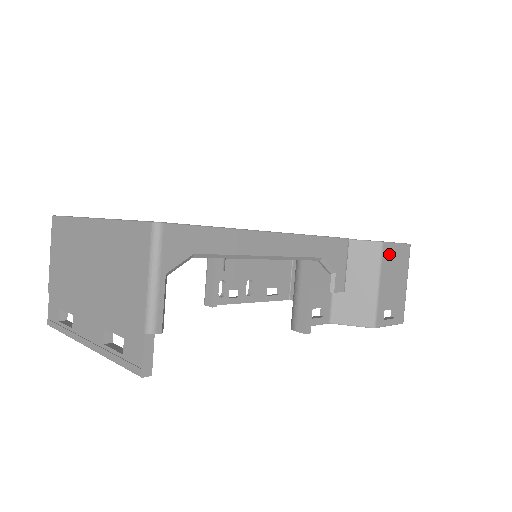
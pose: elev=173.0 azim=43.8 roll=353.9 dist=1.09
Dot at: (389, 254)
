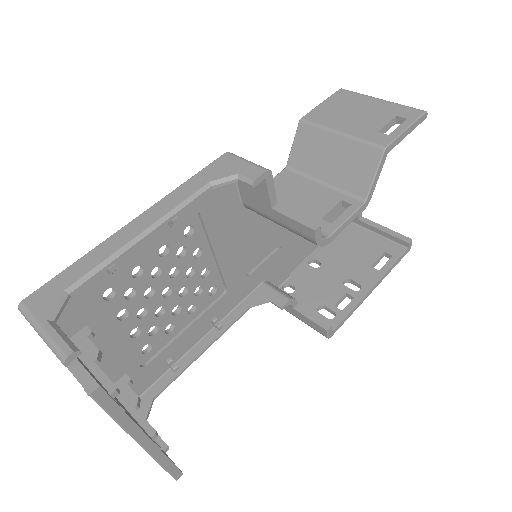
Dot at: (321, 114)
